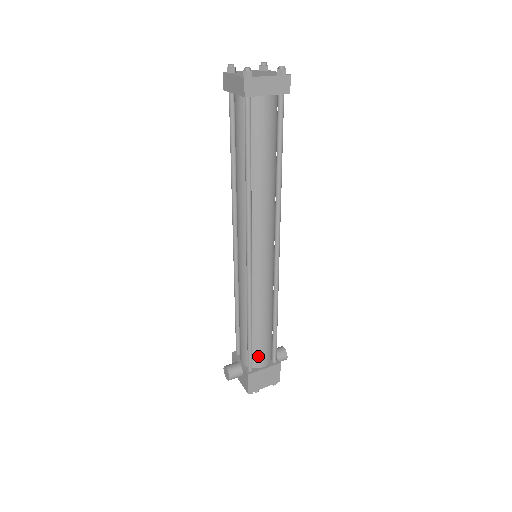
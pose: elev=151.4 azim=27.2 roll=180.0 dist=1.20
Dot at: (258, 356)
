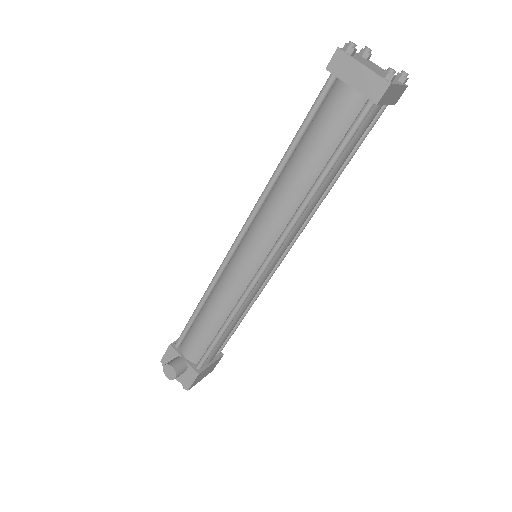
Dot at: (212, 354)
